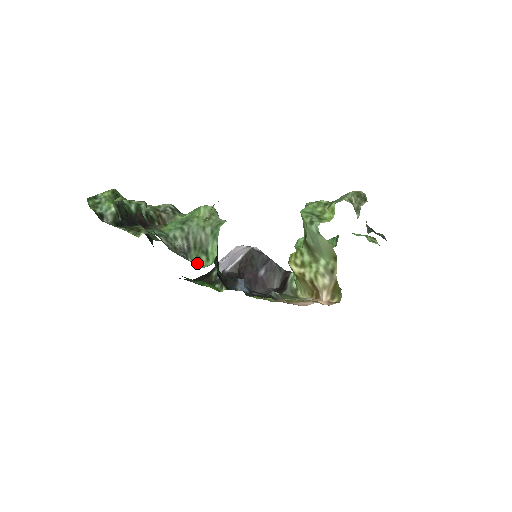
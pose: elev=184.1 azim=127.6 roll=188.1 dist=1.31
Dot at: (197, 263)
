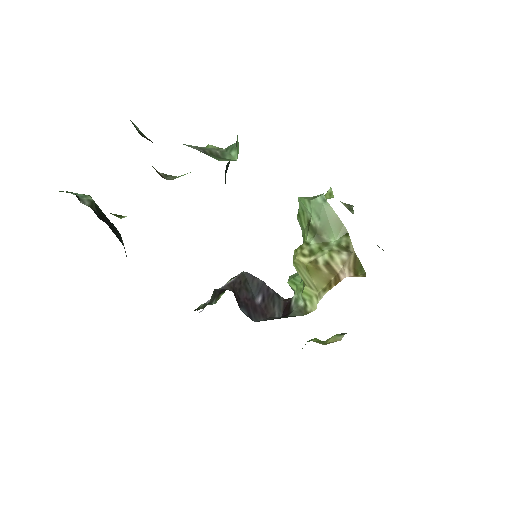
Dot at: occluded
